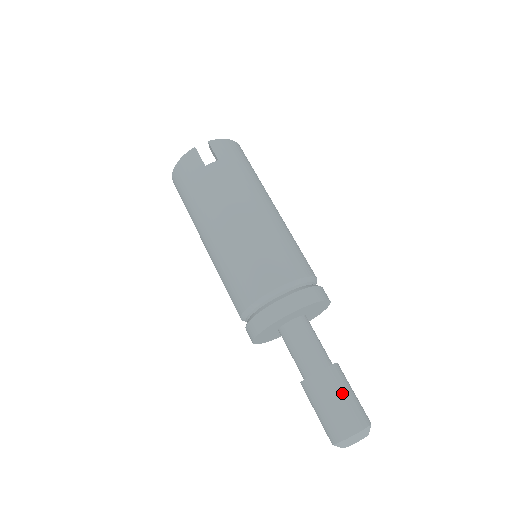
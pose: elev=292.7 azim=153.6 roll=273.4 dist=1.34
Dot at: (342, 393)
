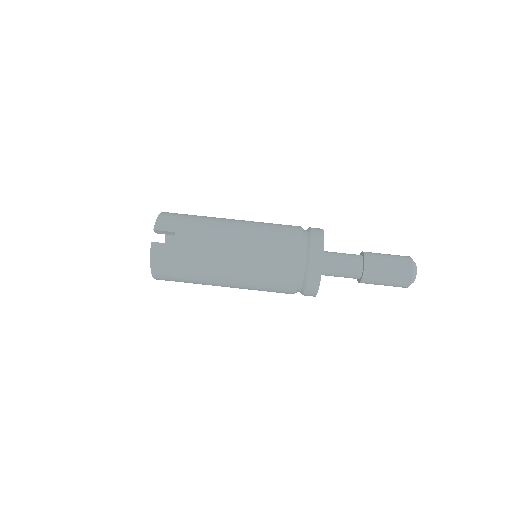
Dot at: (385, 260)
